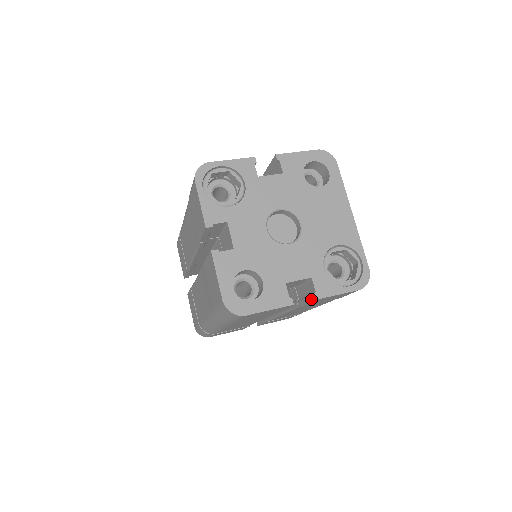
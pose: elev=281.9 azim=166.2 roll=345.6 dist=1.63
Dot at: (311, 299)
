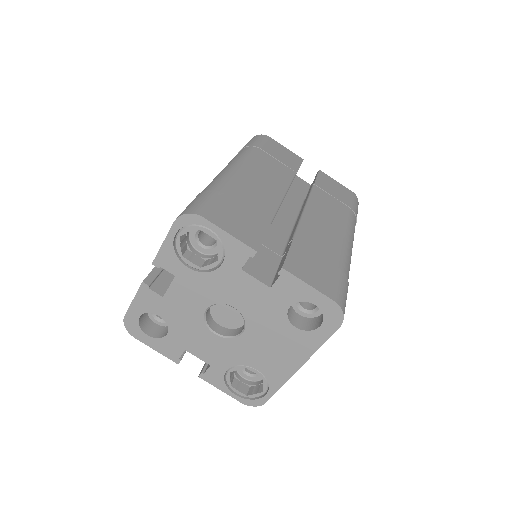
Dot at: (202, 369)
